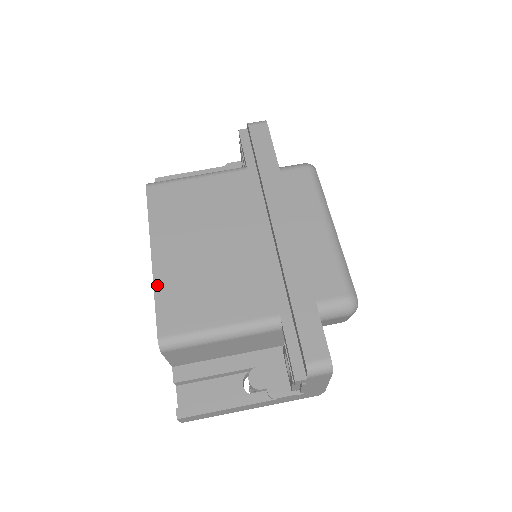
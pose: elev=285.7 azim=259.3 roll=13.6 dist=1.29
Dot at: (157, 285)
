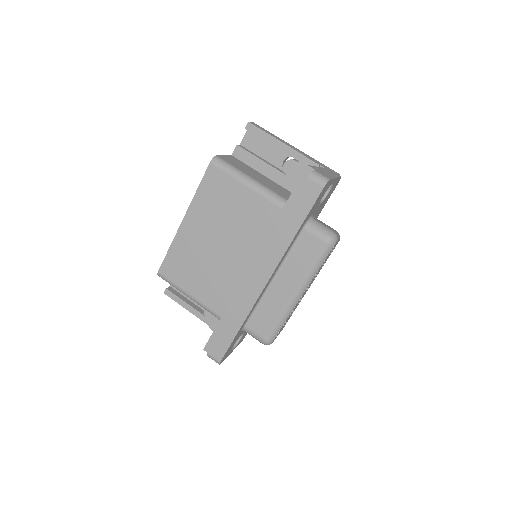
Dot at: (175, 242)
